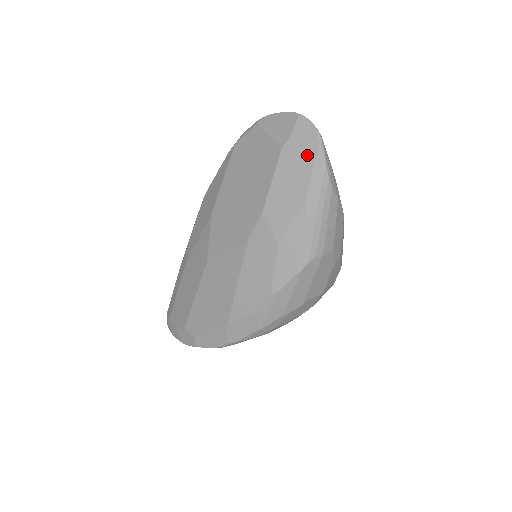
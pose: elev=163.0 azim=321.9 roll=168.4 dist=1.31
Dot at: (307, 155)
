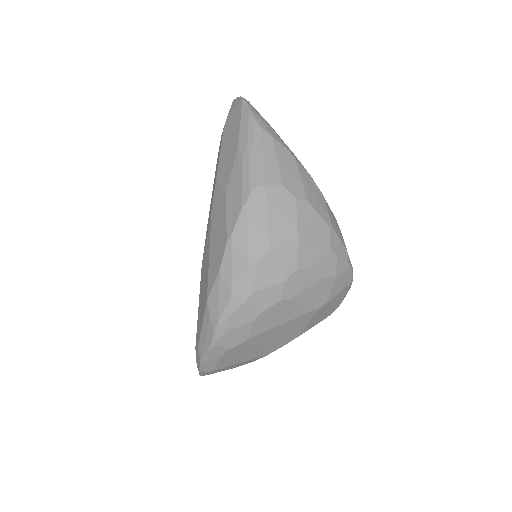
Dot at: (236, 116)
